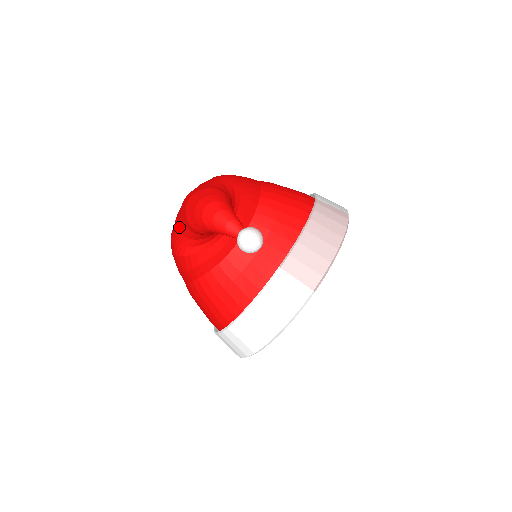
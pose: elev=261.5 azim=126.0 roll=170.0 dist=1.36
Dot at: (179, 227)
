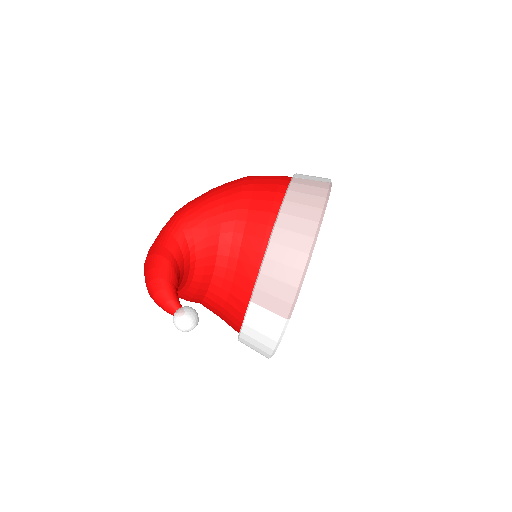
Dot at: occluded
